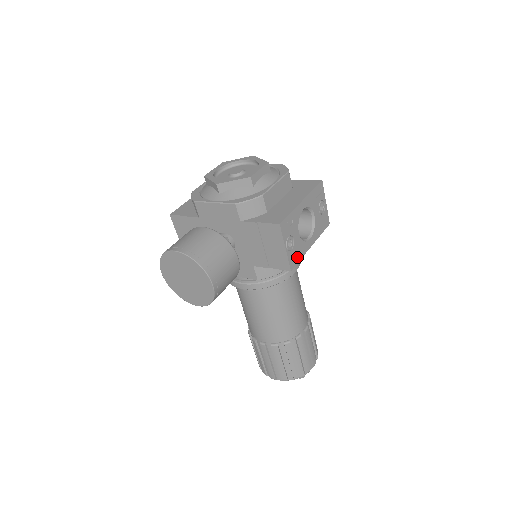
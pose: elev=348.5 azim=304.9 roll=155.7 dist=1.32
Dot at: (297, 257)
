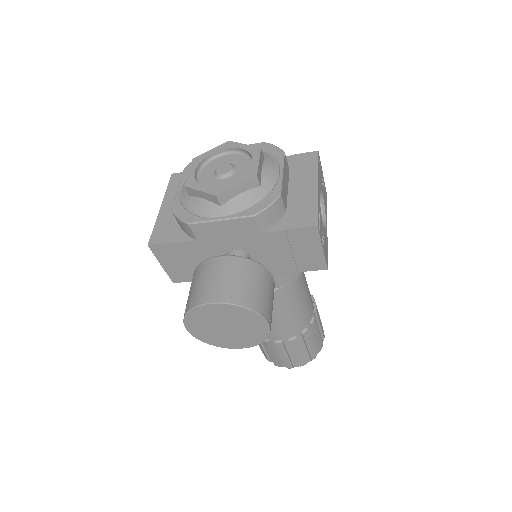
Dot at: (326, 251)
